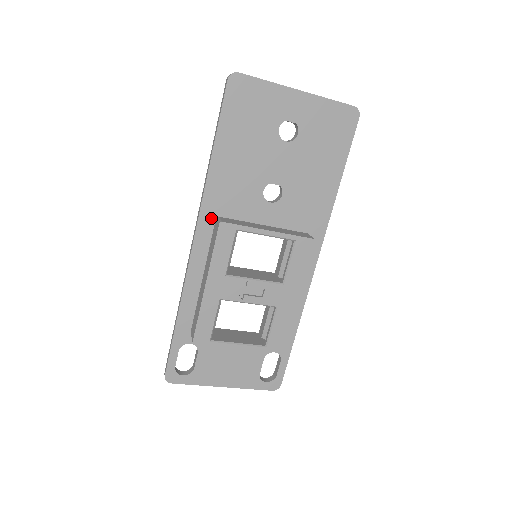
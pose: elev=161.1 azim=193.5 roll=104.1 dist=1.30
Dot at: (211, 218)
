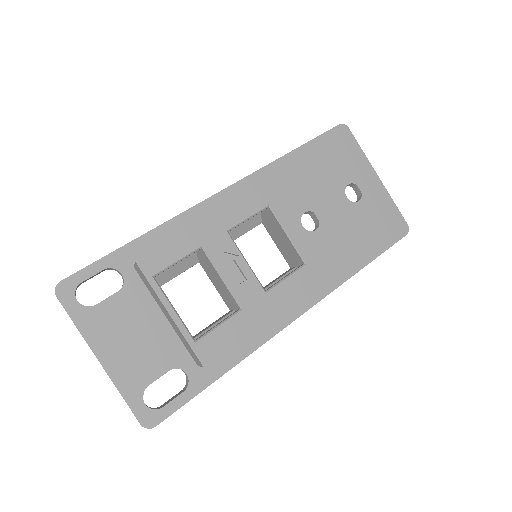
Dot at: (250, 190)
